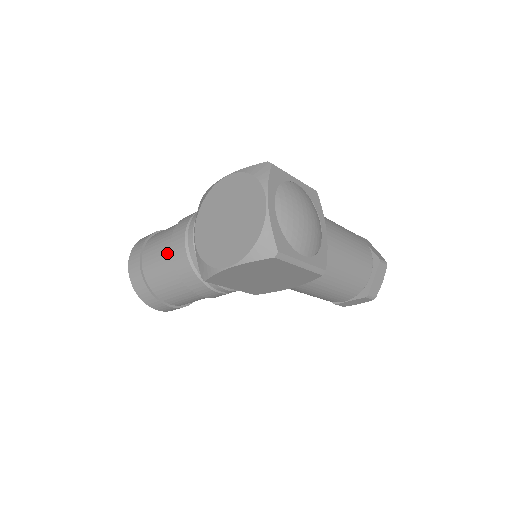
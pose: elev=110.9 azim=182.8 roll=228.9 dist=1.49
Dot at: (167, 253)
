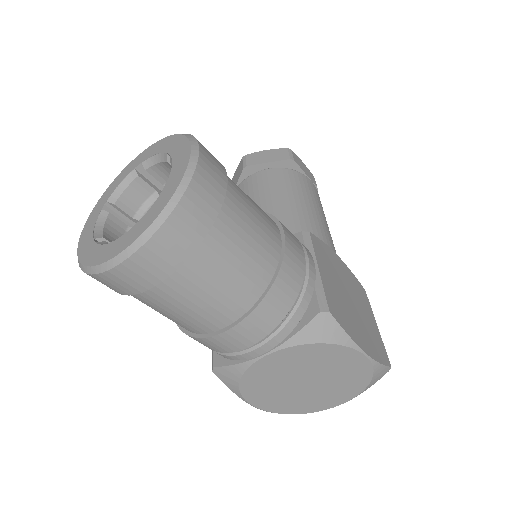
Dot at: (210, 324)
